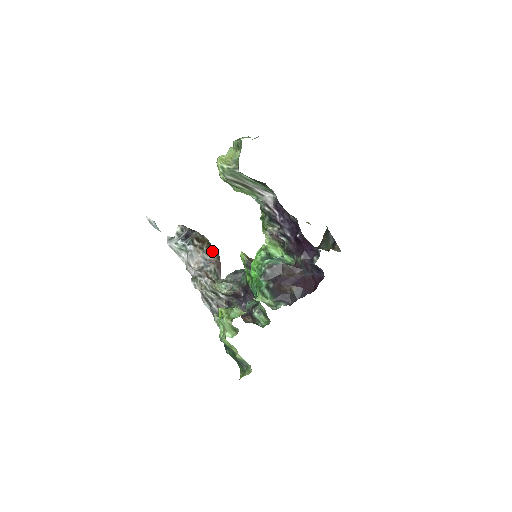
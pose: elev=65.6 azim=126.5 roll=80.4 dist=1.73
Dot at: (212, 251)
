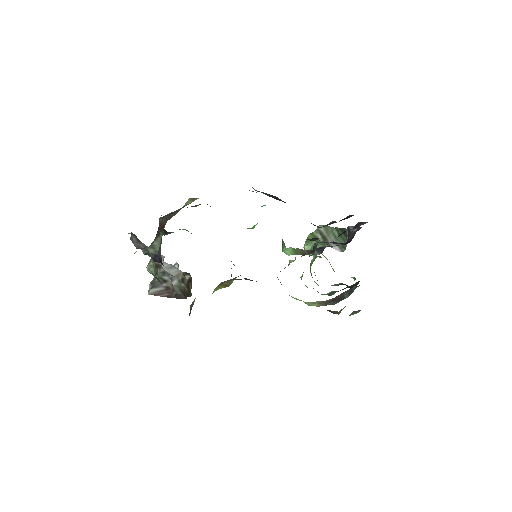
Dot at: (183, 292)
